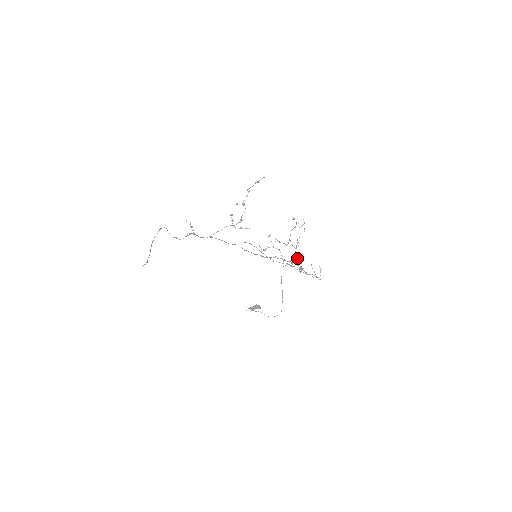
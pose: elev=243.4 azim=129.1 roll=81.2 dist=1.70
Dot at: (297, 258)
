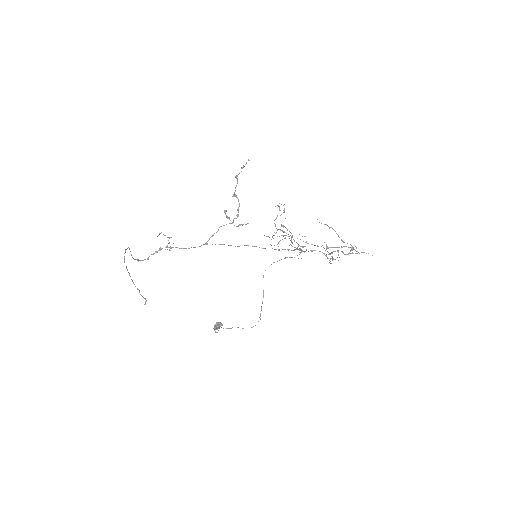
Dot at: (302, 247)
